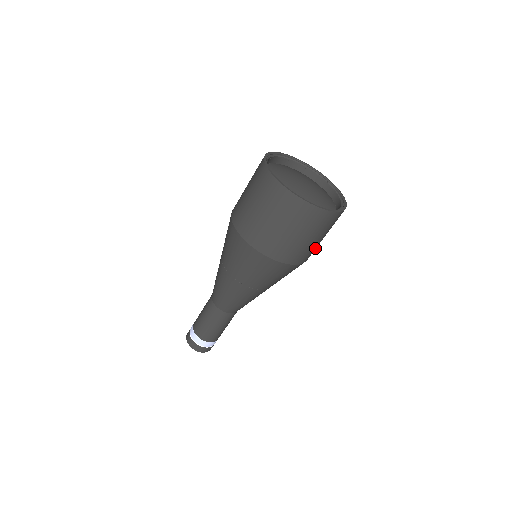
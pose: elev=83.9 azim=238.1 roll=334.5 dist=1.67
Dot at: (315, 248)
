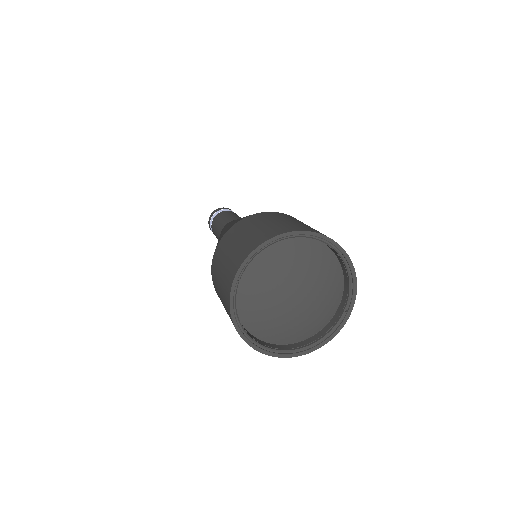
Dot at: occluded
